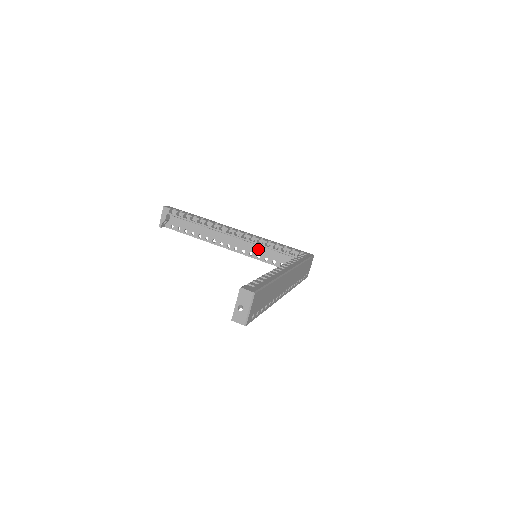
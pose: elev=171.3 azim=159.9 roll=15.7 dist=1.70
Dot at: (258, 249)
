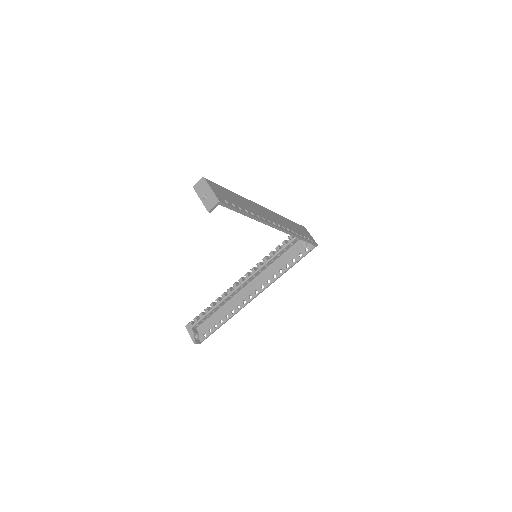
Dot at: (269, 272)
